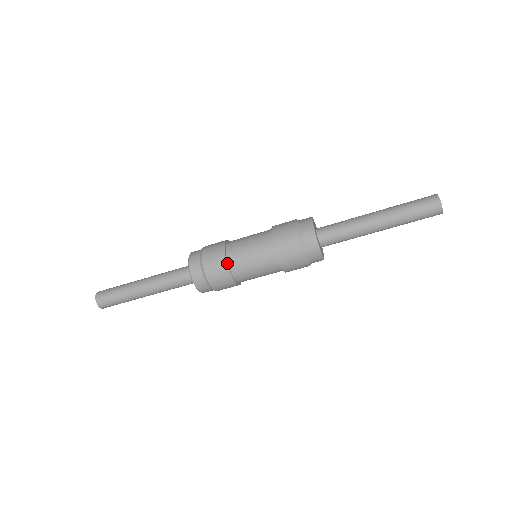
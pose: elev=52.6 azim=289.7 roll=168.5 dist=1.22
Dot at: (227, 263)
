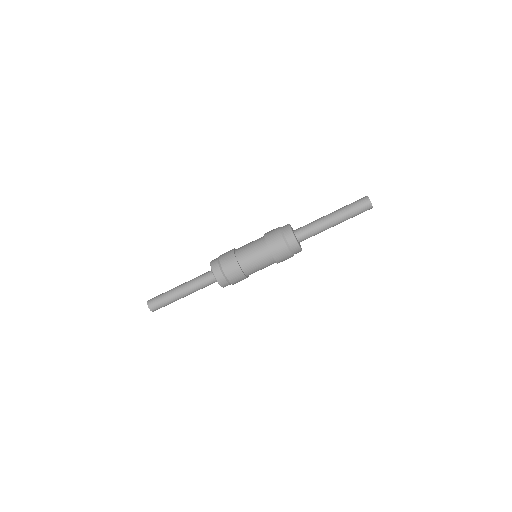
Dot at: (236, 257)
